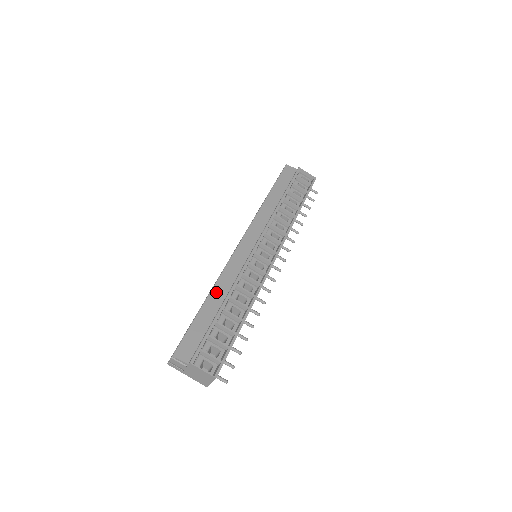
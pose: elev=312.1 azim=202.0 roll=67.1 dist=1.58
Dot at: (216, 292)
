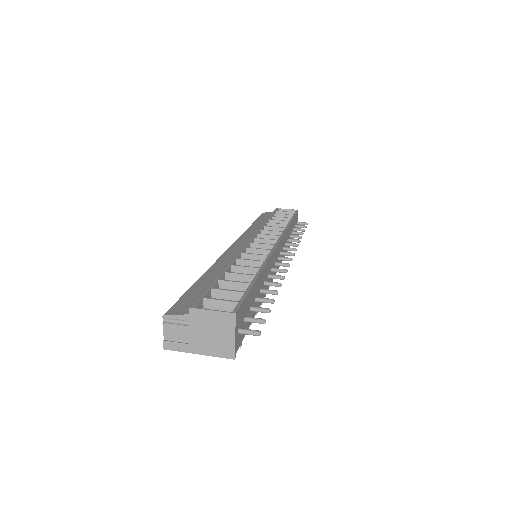
Dot at: (212, 271)
